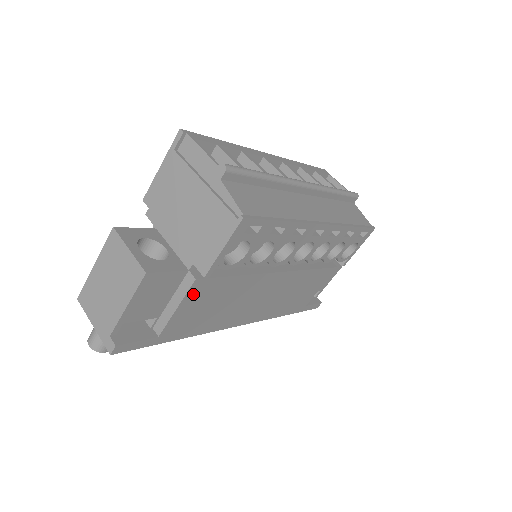
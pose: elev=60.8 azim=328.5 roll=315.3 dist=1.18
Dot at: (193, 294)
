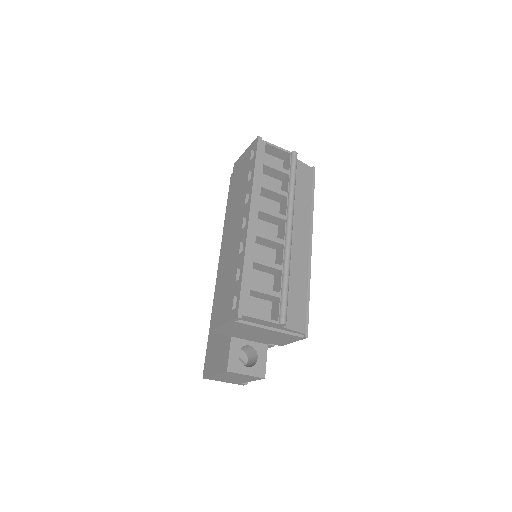
Dot at: occluded
